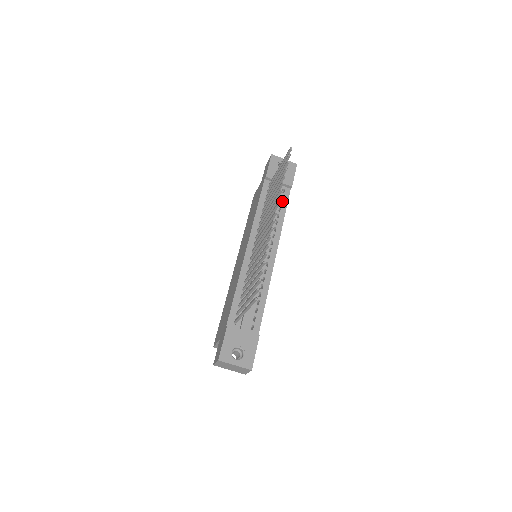
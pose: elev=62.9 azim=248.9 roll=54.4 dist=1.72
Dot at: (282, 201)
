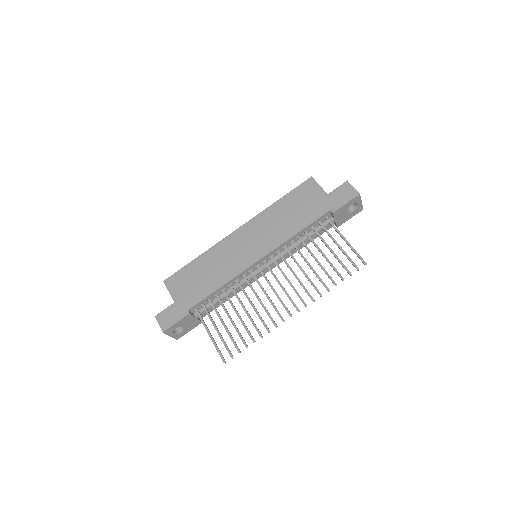
Dot at: occluded
